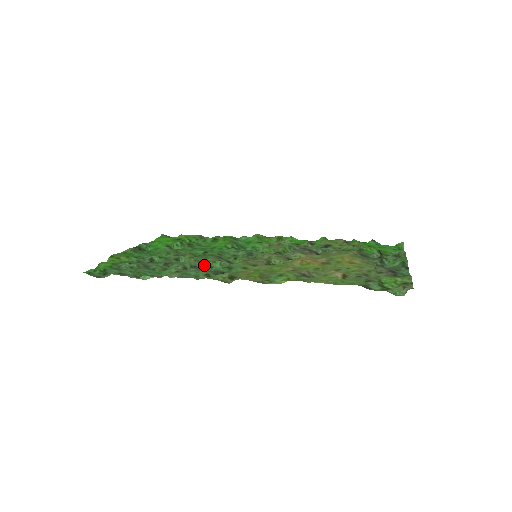
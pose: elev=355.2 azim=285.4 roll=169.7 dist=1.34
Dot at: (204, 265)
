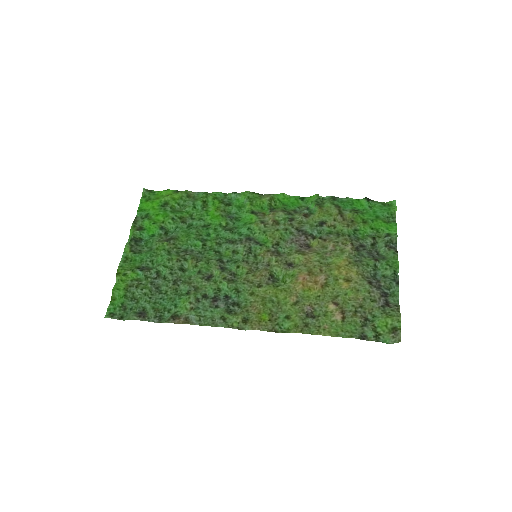
Dot at: (213, 290)
